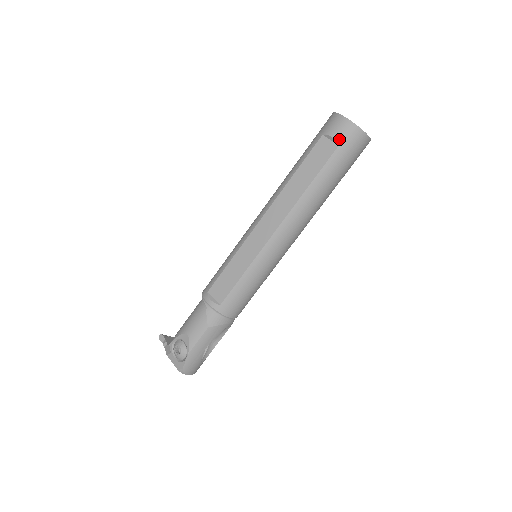
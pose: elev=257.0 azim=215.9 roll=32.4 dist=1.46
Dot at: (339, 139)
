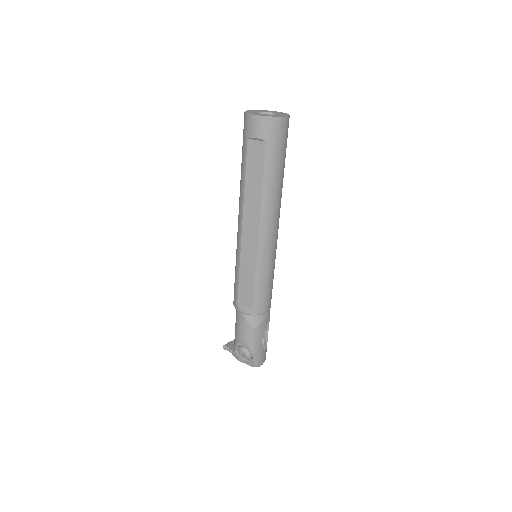
Dot at: (263, 136)
